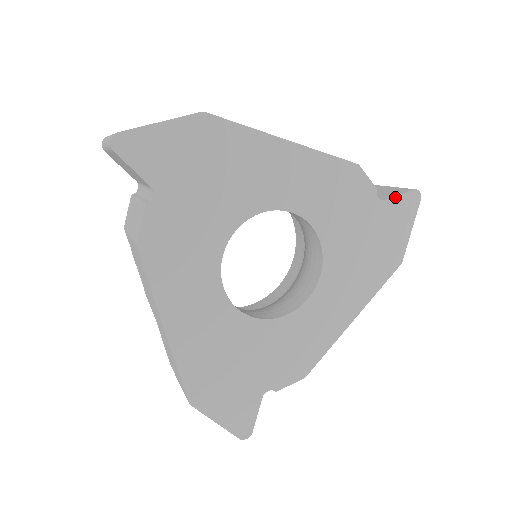
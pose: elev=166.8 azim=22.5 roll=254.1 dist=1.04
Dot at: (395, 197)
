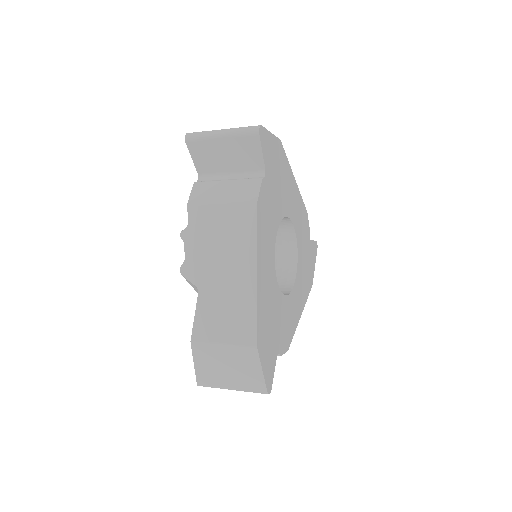
Dot at: (313, 241)
